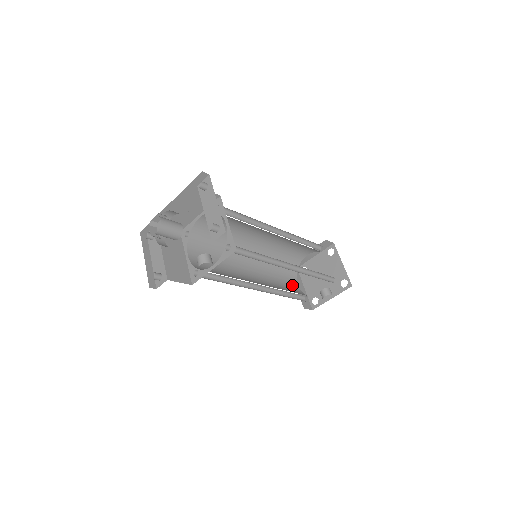
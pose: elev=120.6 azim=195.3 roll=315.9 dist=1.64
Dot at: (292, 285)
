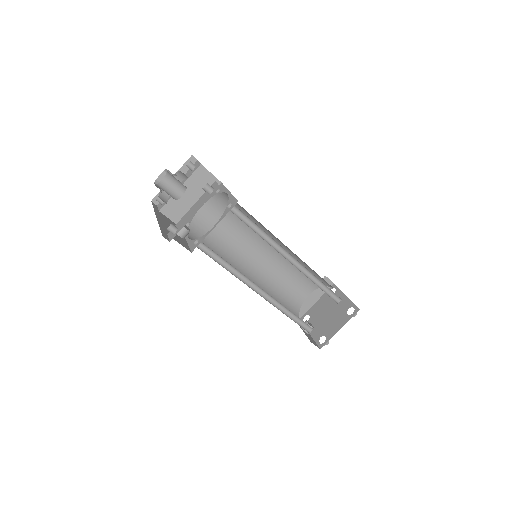
Dot at: (300, 291)
